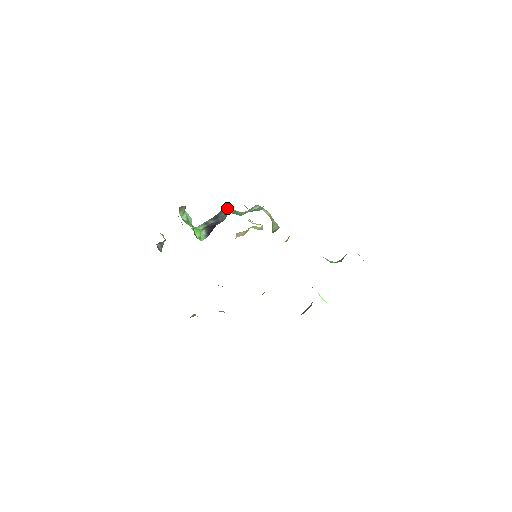
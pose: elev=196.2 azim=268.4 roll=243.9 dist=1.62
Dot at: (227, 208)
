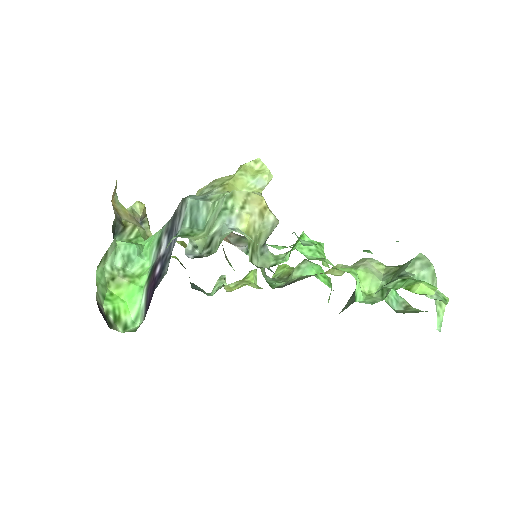
Dot at: occluded
